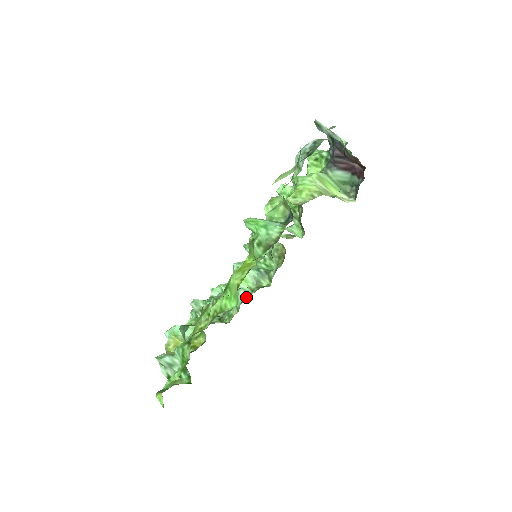
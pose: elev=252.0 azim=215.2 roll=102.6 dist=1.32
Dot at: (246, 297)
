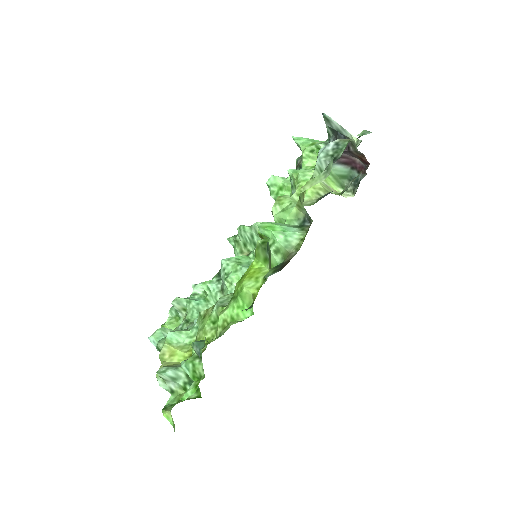
Dot at: occluded
